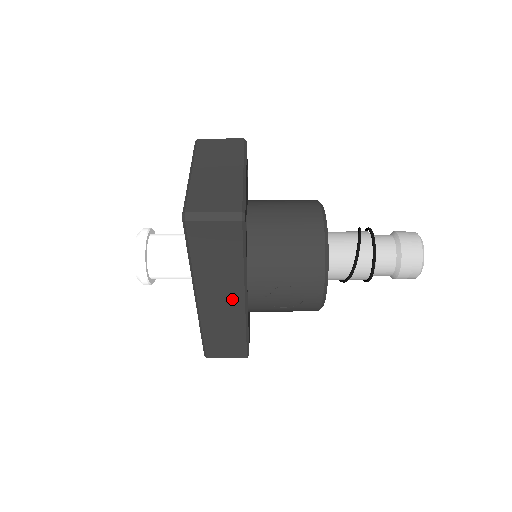
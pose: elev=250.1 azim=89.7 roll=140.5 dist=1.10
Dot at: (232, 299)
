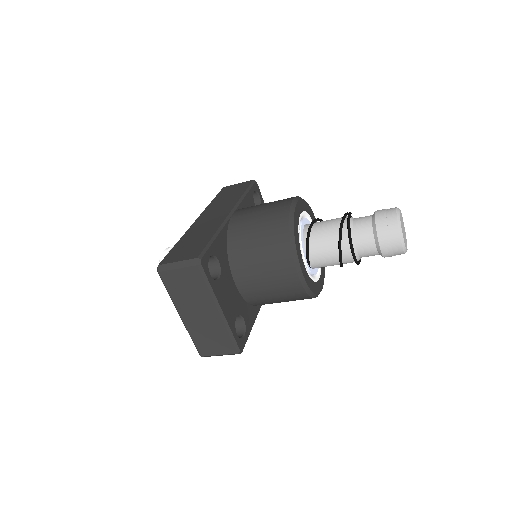
Dot at: occluded
